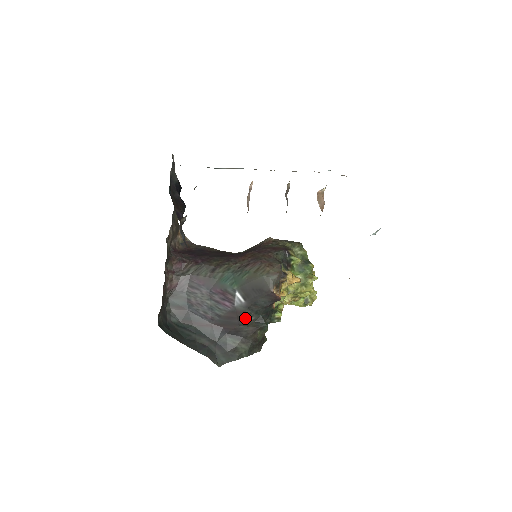
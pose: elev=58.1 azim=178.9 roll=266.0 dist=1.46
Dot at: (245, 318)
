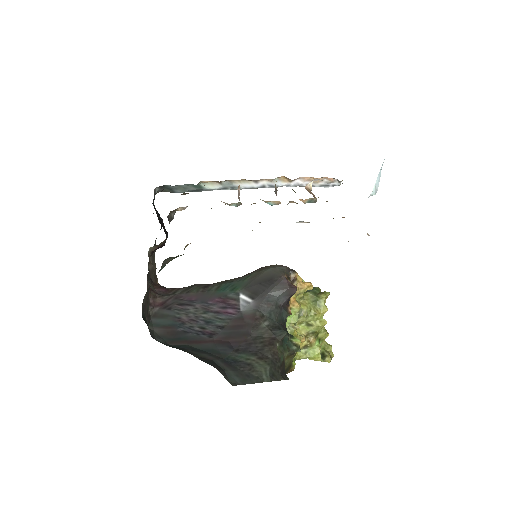
Dot at: (257, 323)
